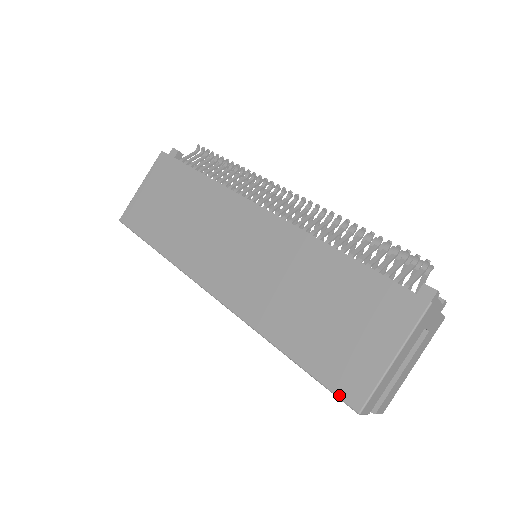
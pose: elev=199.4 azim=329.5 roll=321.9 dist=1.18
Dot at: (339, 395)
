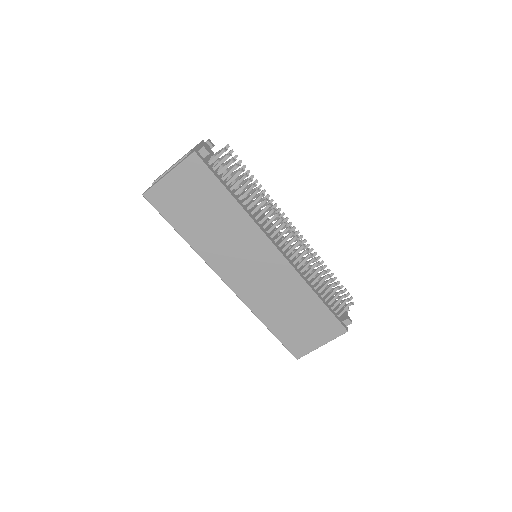
Dot at: (291, 352)
